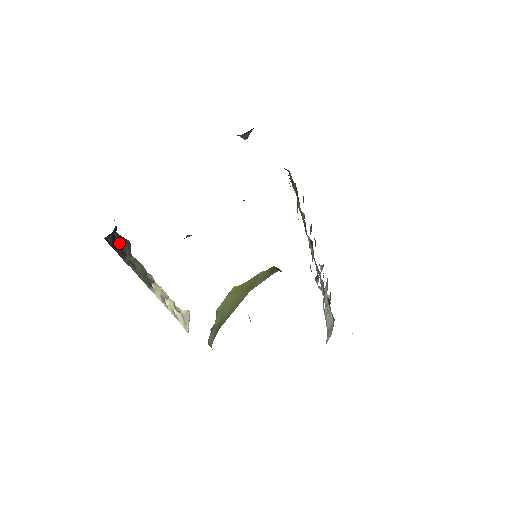
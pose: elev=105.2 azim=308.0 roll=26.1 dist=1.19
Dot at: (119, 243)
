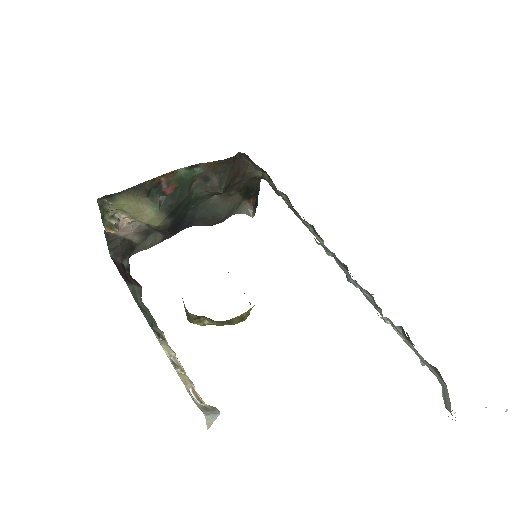
Dot at: (128, 277)
